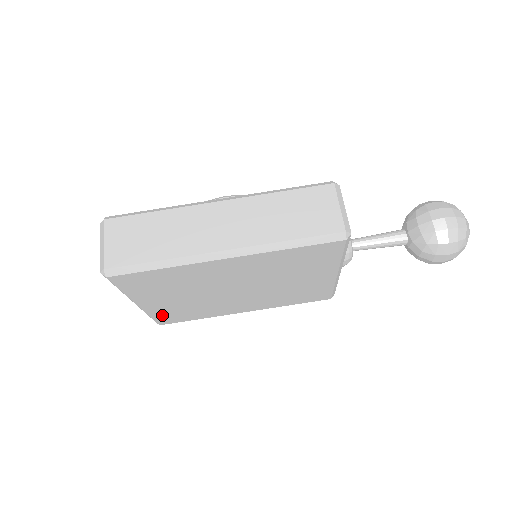
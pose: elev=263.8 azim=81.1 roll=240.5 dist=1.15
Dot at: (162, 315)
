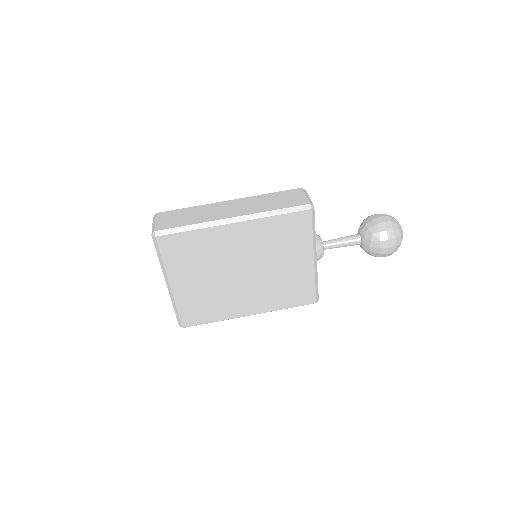
Dot at: (186, 308)
